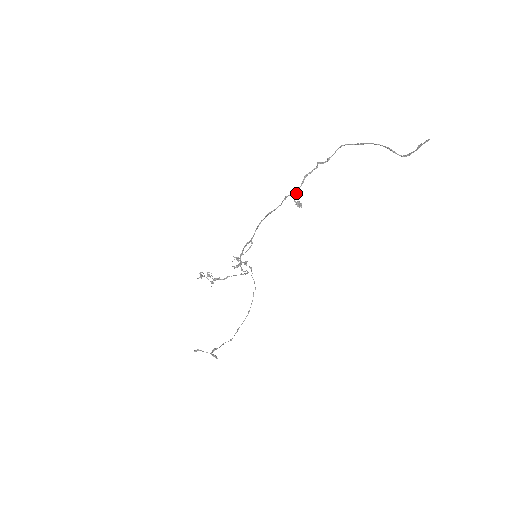
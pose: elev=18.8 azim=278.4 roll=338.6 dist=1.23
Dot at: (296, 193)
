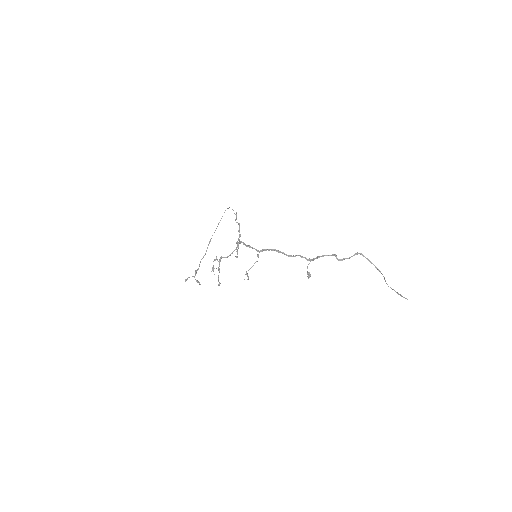
Dot at: occluded
